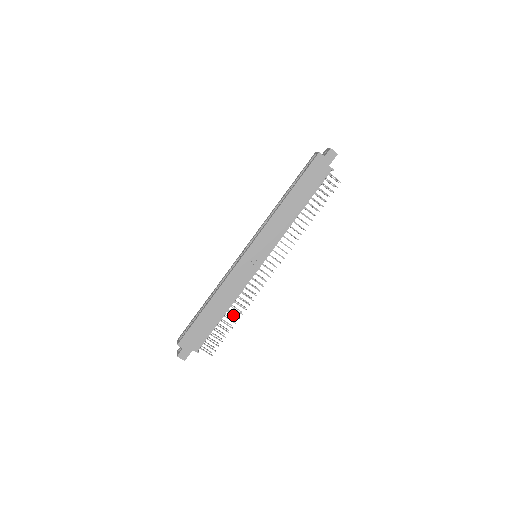
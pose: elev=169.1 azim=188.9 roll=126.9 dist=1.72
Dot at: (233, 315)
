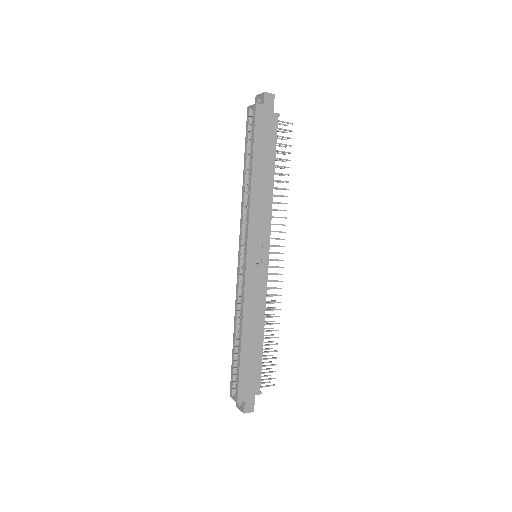
Dot at: (271, 331)
